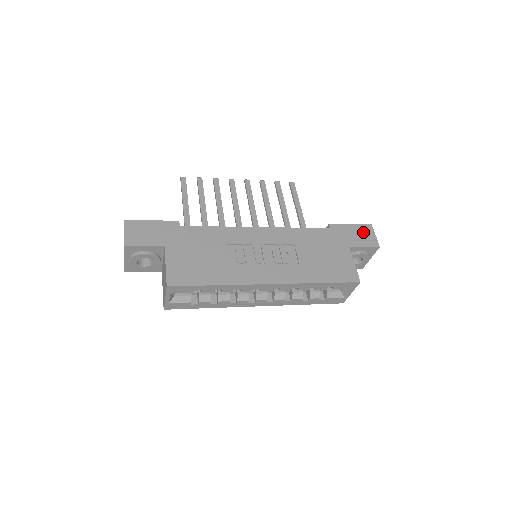
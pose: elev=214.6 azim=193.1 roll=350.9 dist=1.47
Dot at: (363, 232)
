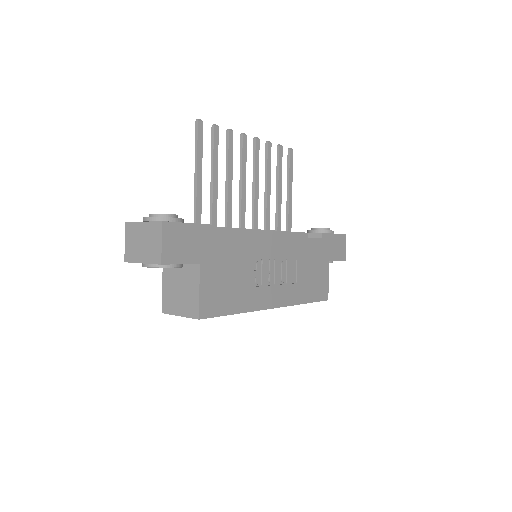
Dot at: (340, 244)
